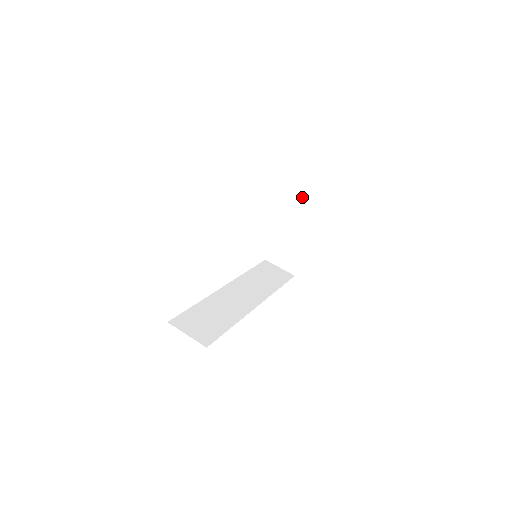
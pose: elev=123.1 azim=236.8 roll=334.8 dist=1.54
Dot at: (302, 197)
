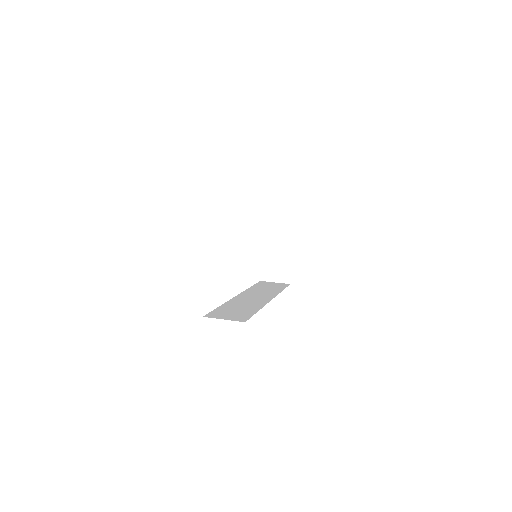
Dot at: (274, 213)
